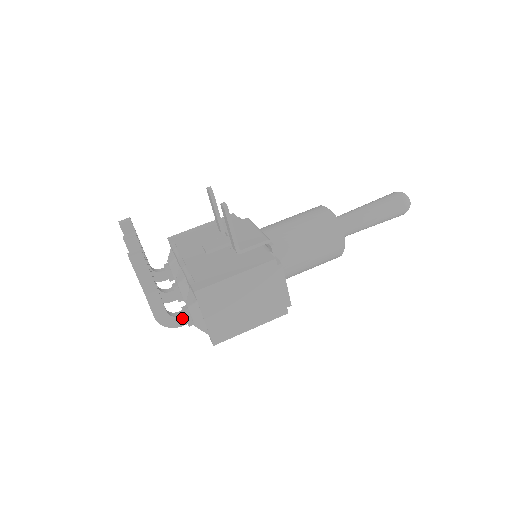
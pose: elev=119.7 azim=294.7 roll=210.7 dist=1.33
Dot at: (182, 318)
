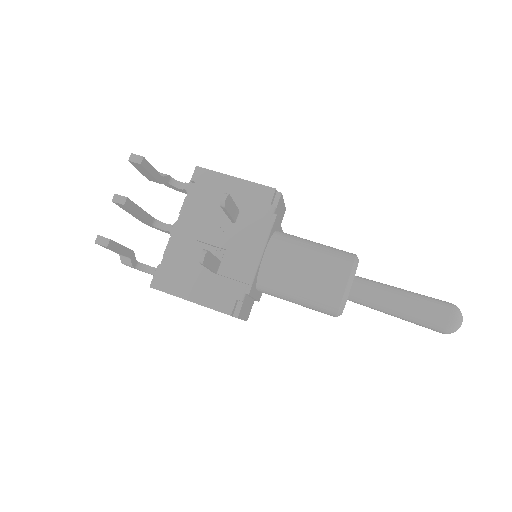
Dot at: occluded
